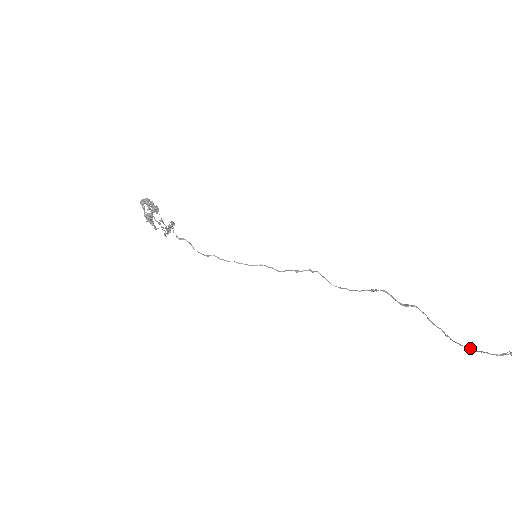
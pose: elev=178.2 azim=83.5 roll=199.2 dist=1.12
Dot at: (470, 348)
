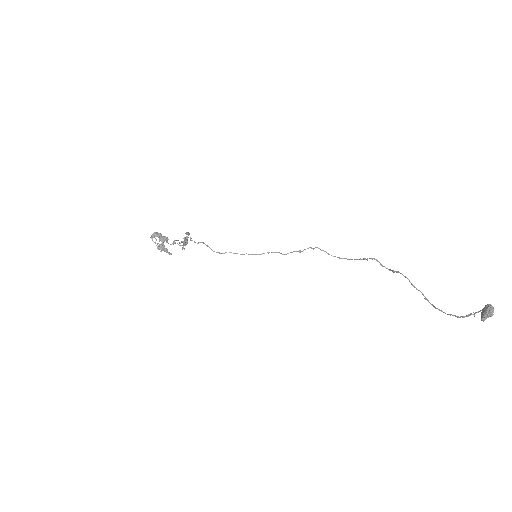
Dot at: (442, 311)
